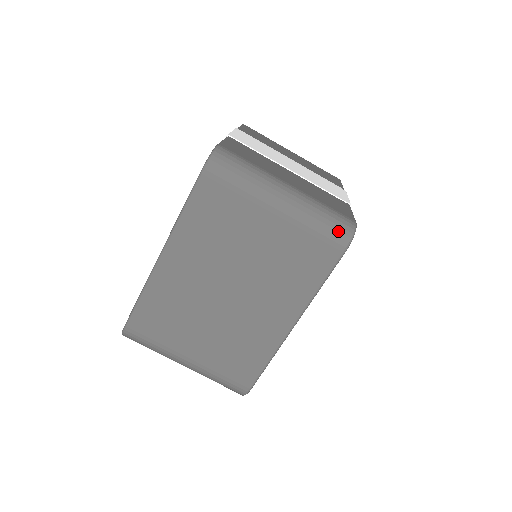
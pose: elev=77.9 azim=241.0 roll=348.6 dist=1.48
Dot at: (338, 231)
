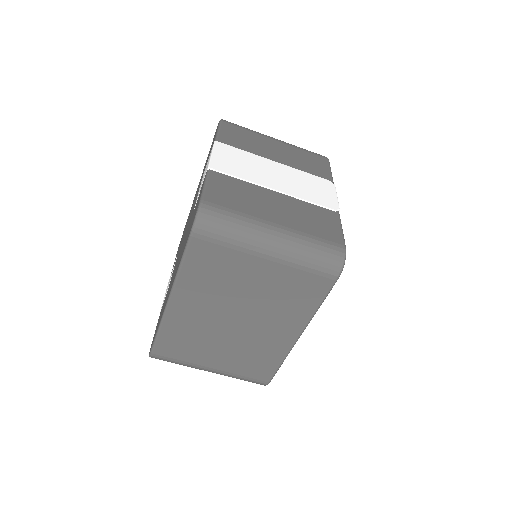
Dot at: (329, 263)
